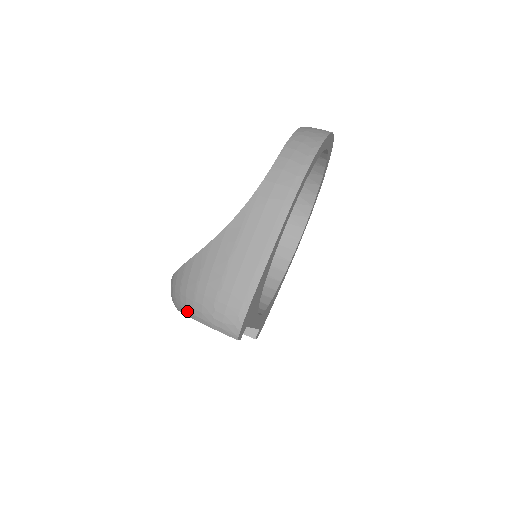
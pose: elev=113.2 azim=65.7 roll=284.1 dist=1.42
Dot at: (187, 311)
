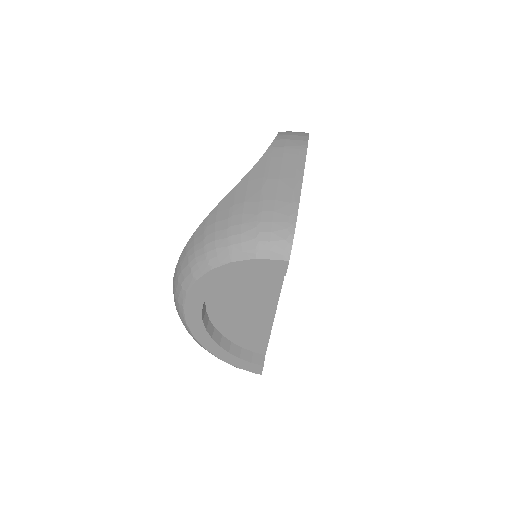
Dot at: (218, 257)
